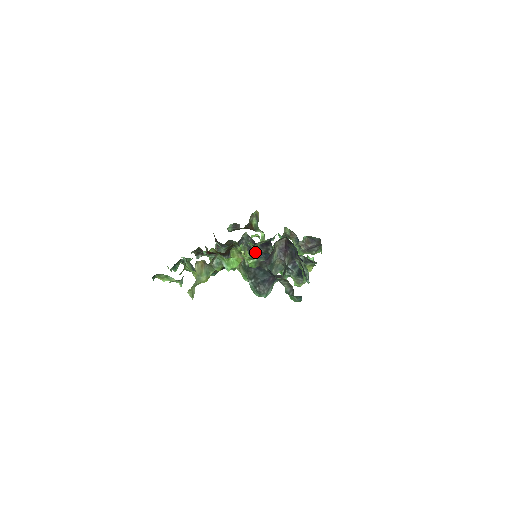
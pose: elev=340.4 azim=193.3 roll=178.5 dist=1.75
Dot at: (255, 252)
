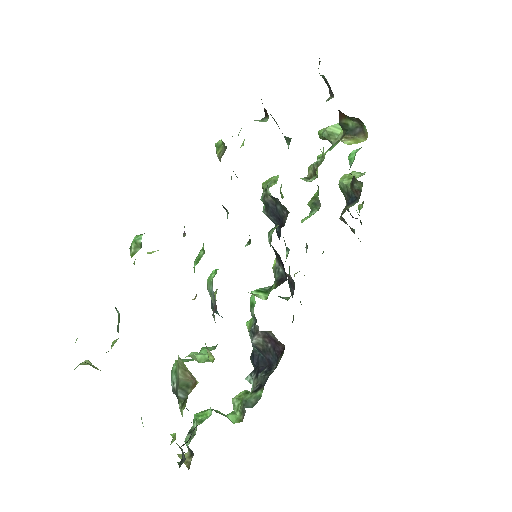
Dot at: (274, 216)
